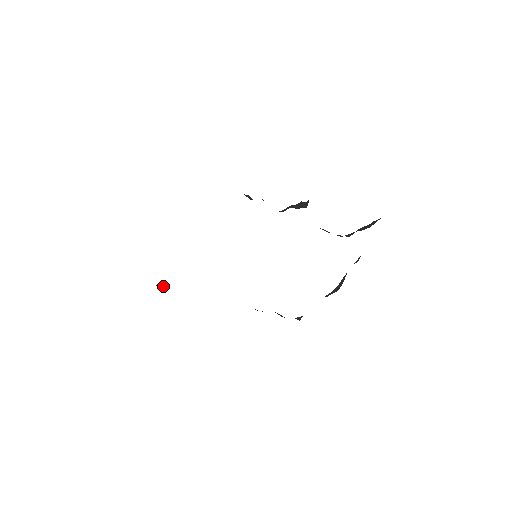
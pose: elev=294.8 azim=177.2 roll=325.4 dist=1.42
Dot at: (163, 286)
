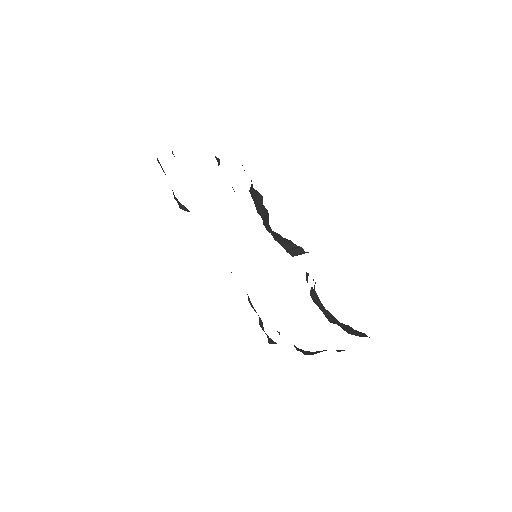
Dot at: (185, 209)
